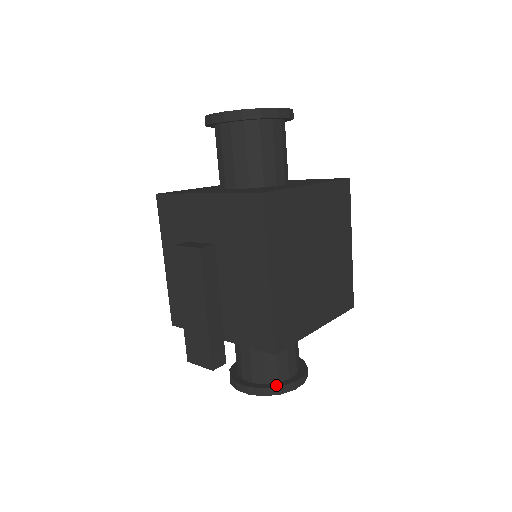
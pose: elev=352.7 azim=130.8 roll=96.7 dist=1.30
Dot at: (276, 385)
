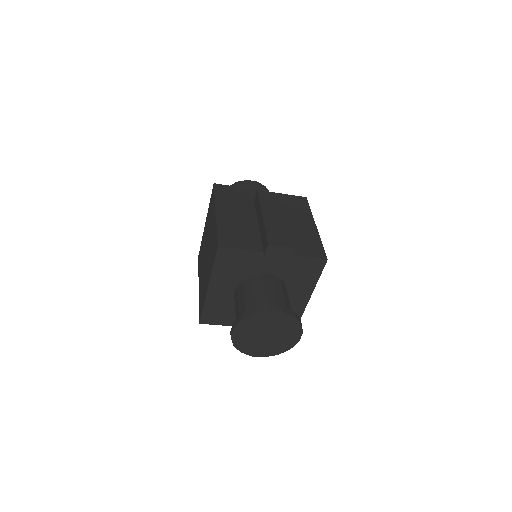
Dot at: occluded
